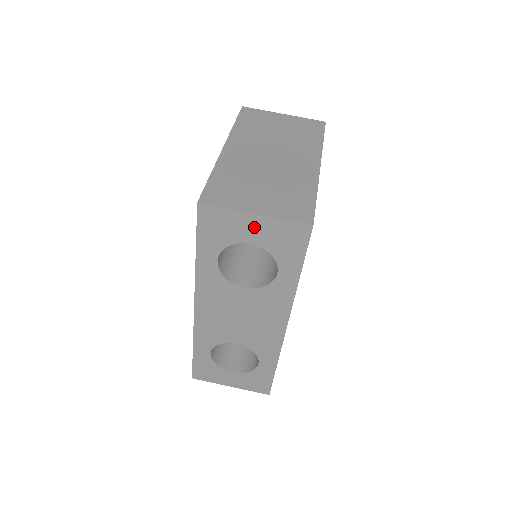
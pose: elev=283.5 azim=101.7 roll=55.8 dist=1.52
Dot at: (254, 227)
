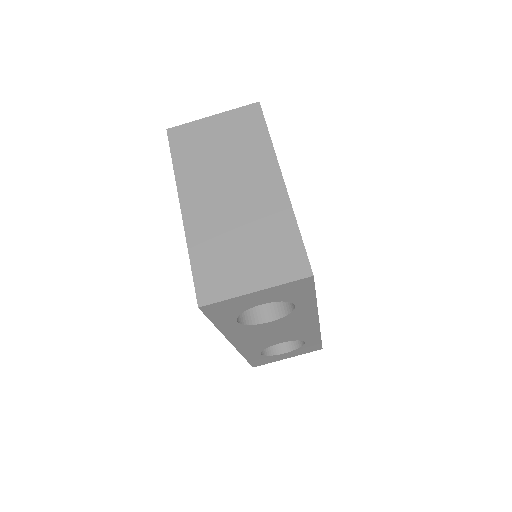
Dot at: (259, 297)
